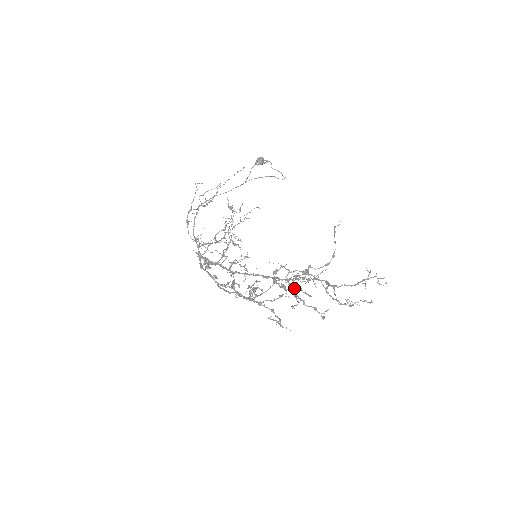
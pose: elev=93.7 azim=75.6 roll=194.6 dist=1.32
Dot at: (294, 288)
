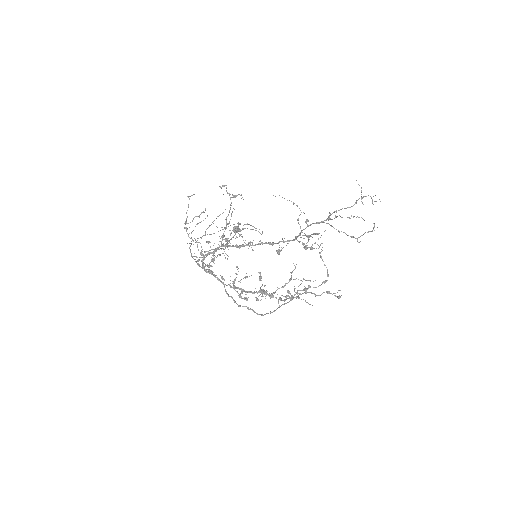
Dot at: occluded
